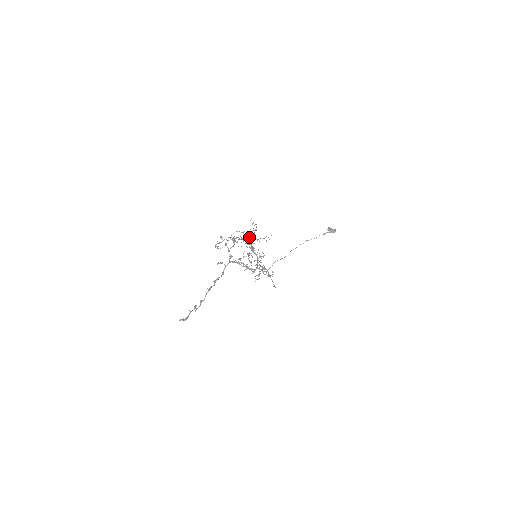
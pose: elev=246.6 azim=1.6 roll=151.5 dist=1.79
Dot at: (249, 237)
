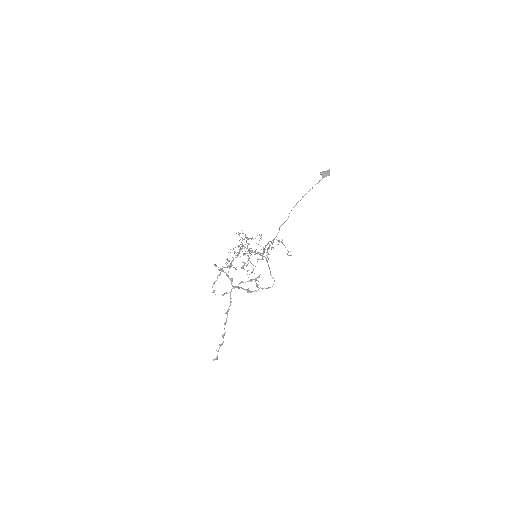
Dot at: occluded
